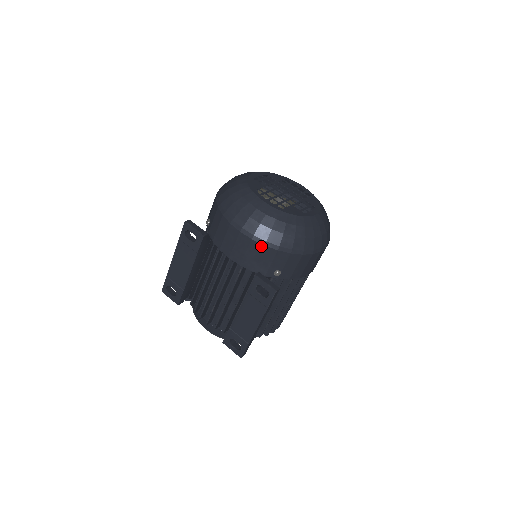
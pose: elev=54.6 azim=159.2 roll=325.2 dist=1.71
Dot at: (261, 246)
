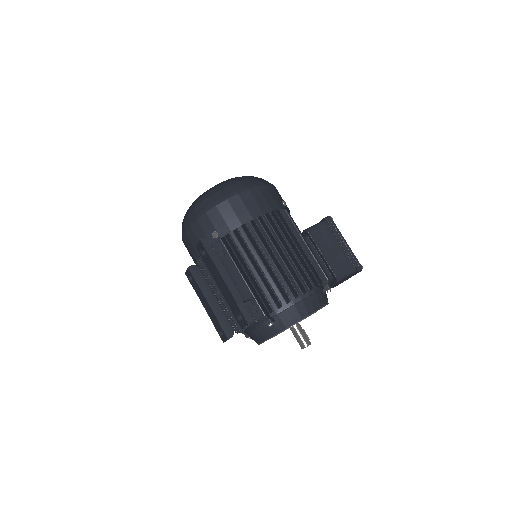
Dot at: (190, 229)
